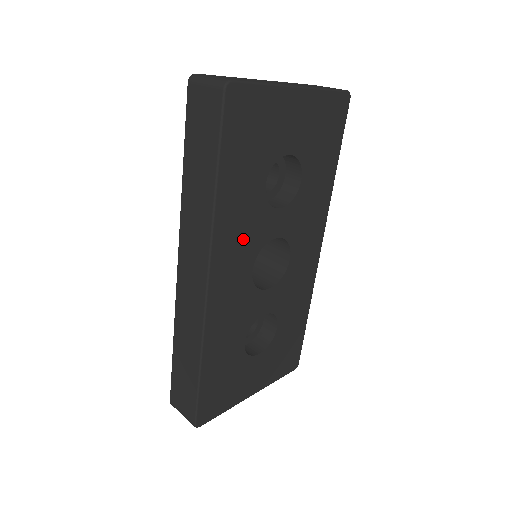
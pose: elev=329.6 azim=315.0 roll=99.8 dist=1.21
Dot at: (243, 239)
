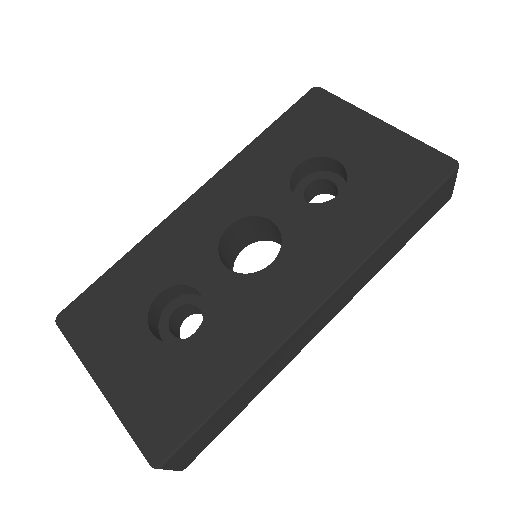
Dot at: (245, 190)
